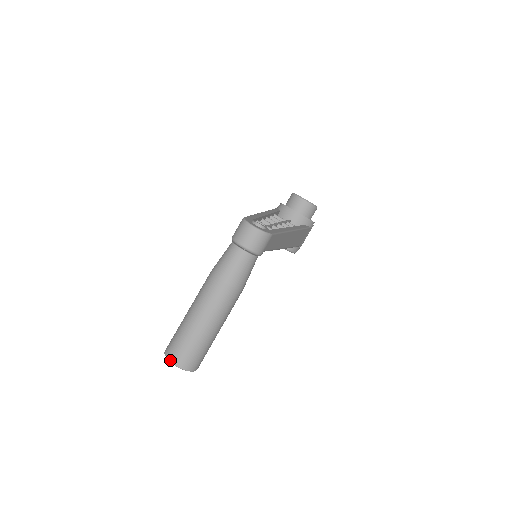
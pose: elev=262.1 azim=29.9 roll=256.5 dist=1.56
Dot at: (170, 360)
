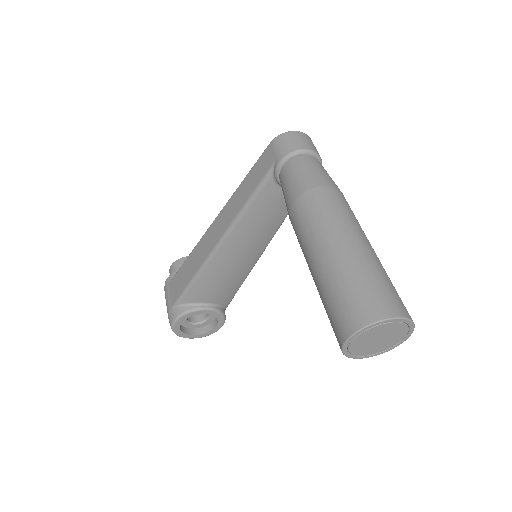
Dot at: (391, 315)
